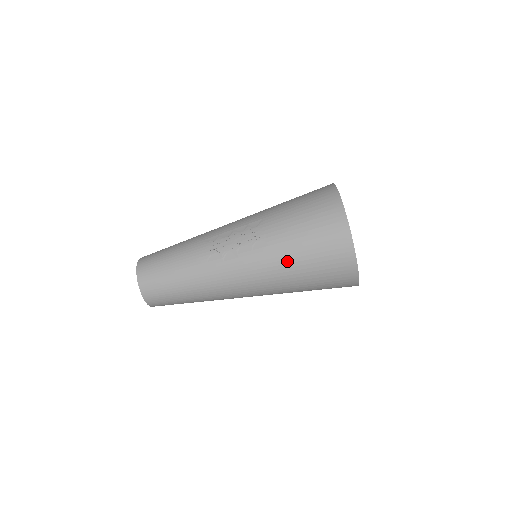
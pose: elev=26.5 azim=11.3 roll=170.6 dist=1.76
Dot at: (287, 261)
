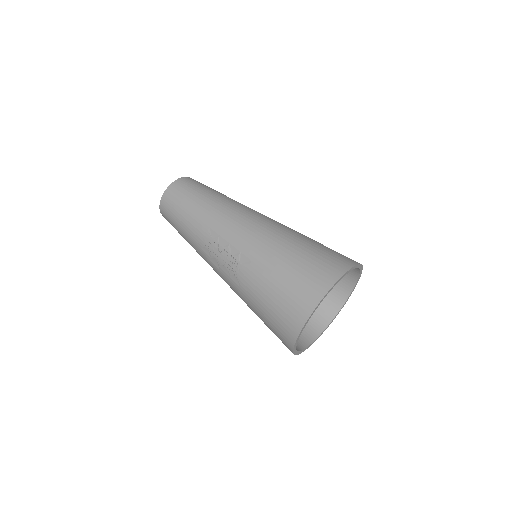
Dot at: (249, 306)
